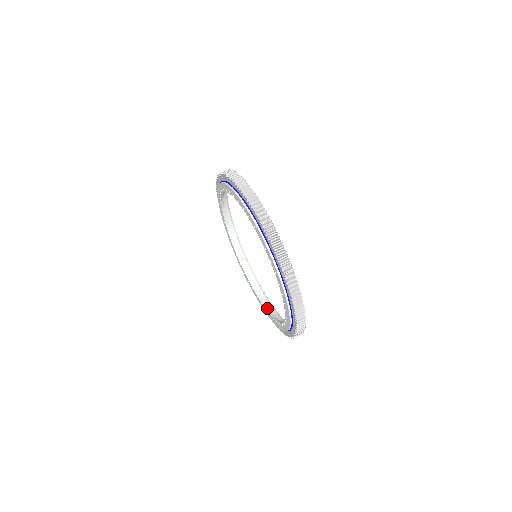
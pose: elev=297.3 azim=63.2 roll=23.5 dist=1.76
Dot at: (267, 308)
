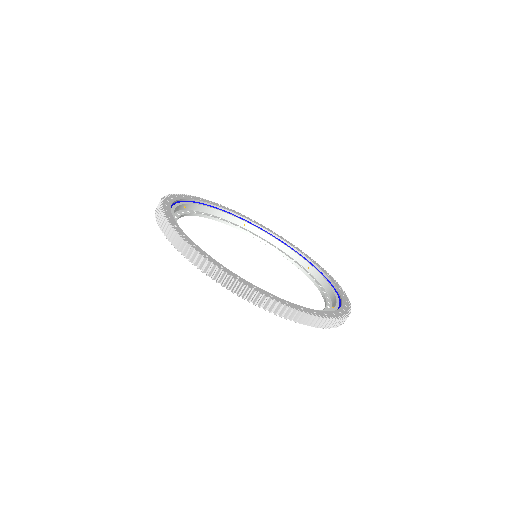
Dot at: (240, 229)
